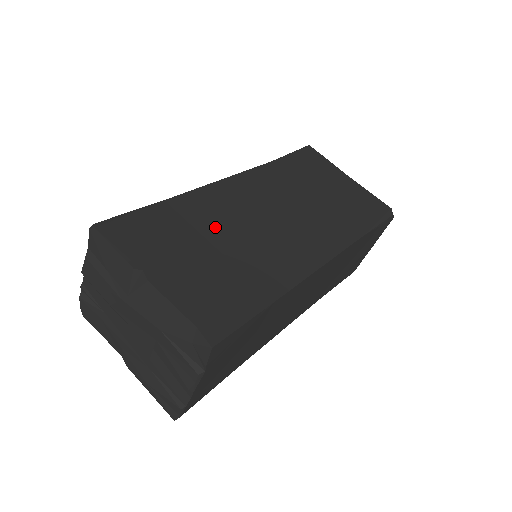
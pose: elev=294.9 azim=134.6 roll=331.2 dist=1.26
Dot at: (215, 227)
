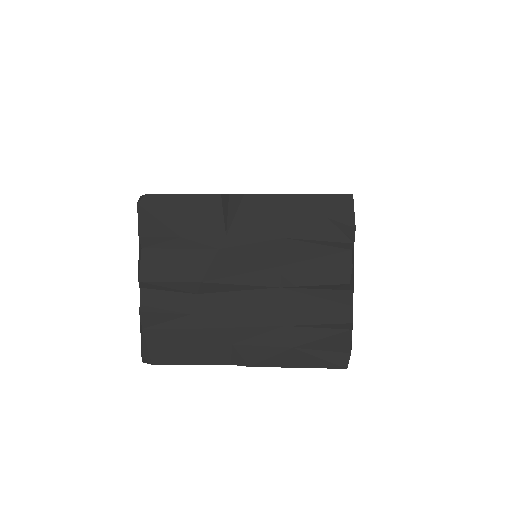
Dot at: occluded
